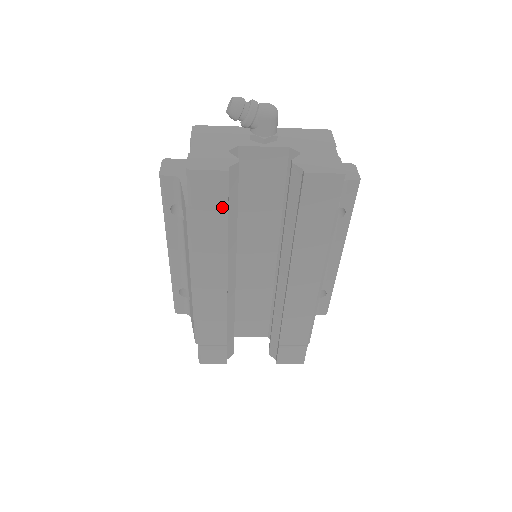
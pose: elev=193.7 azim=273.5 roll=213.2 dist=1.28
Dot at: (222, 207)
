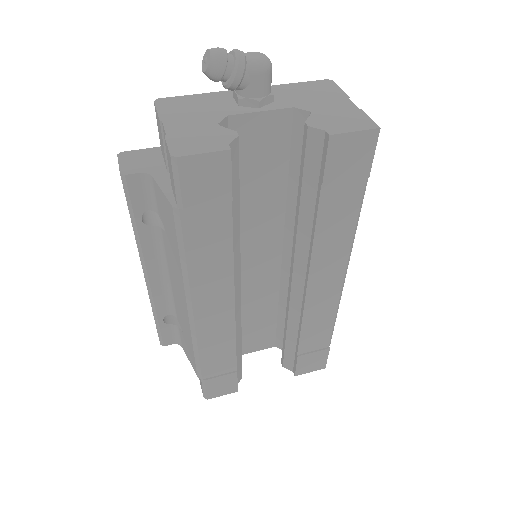
Dot at: (224, 202)
